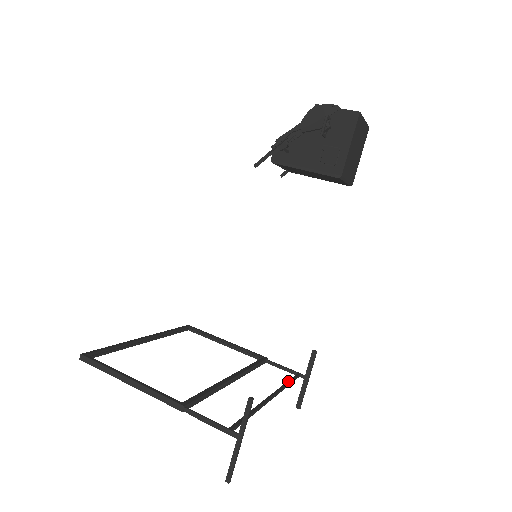
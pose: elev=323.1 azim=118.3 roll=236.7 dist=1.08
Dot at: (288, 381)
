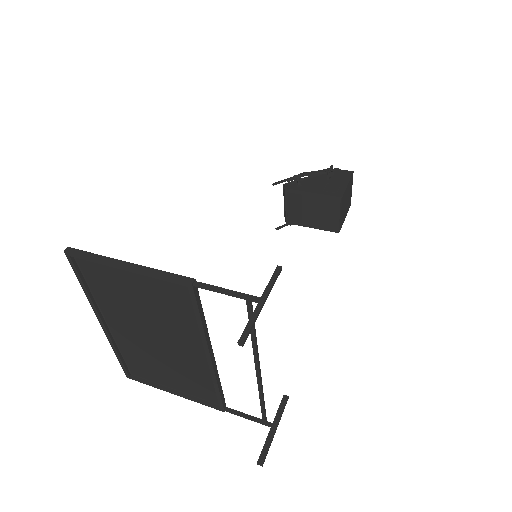
Dot at: (262, 402)
